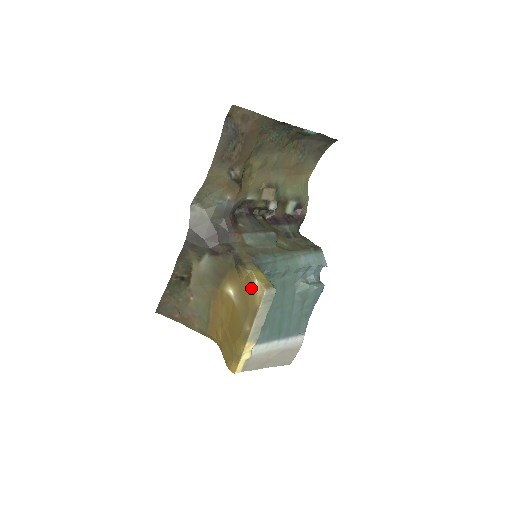
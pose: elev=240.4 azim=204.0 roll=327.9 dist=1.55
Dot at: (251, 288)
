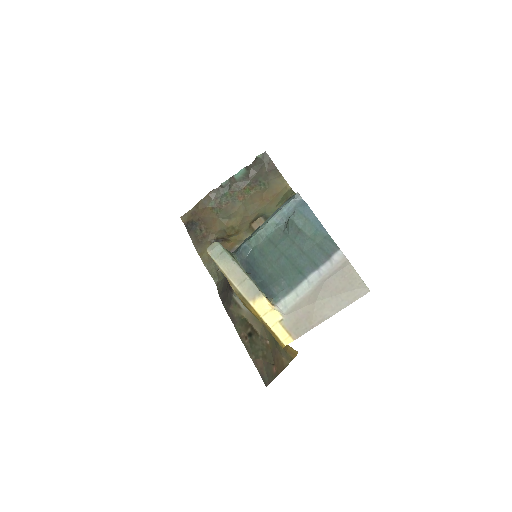
Dot at: occluded
